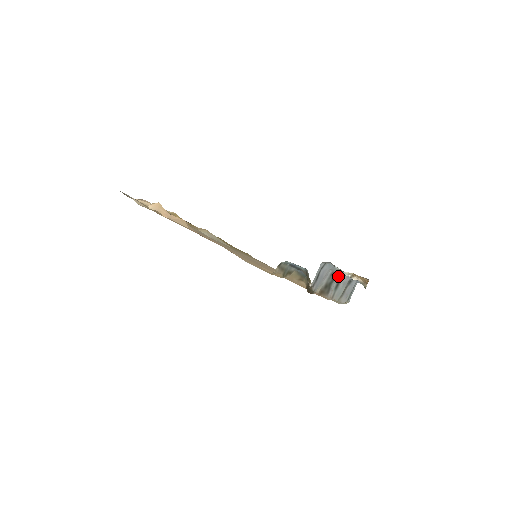
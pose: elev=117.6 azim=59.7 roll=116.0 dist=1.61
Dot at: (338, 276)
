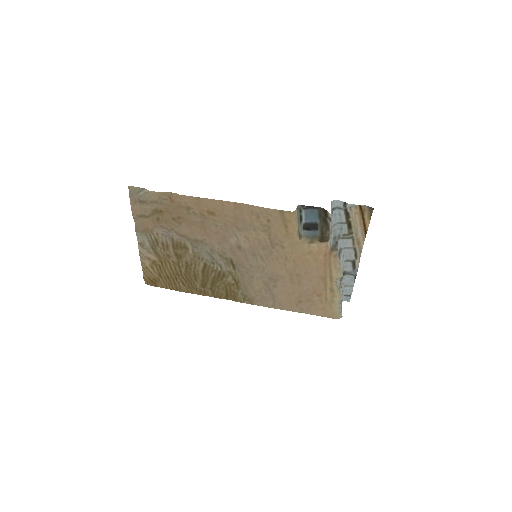
Dot at: (337, 248)
